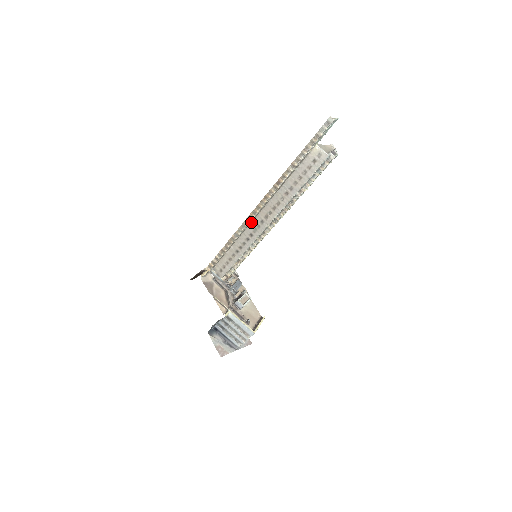
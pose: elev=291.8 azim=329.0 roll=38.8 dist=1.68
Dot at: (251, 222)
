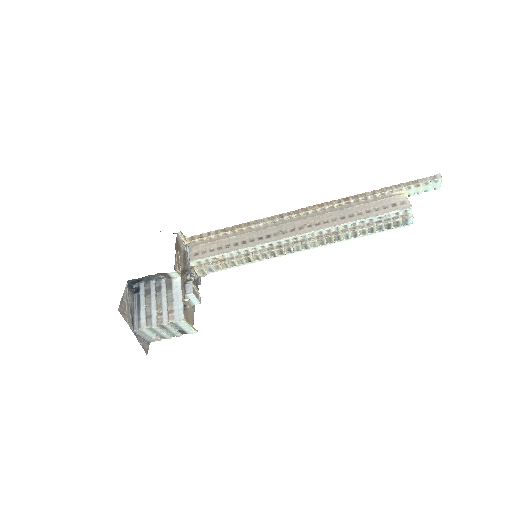
Dot at: (280, 224)
